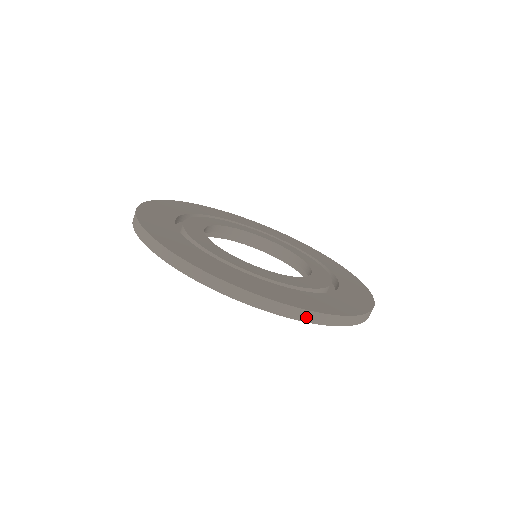
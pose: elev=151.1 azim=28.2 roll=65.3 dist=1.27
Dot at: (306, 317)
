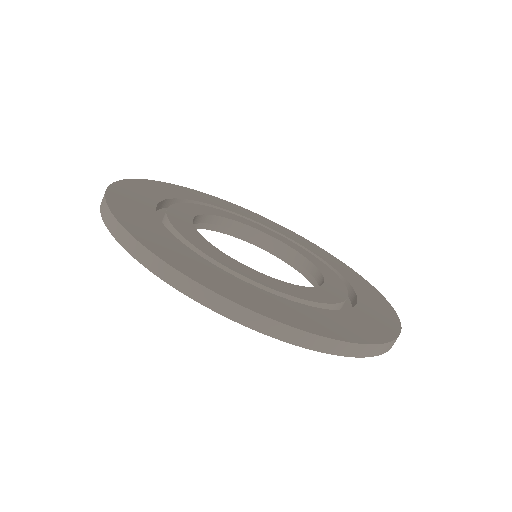
Dot at: (375, 351)
